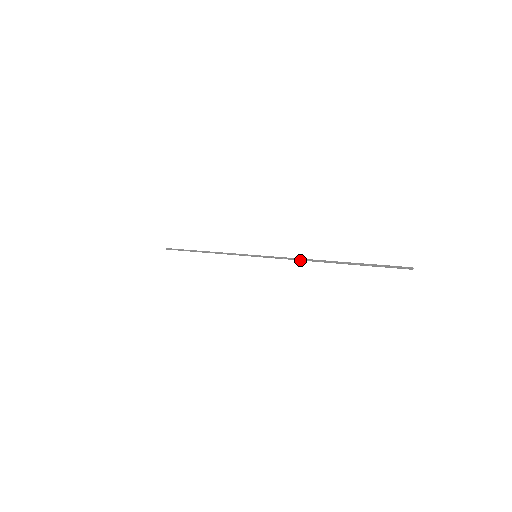
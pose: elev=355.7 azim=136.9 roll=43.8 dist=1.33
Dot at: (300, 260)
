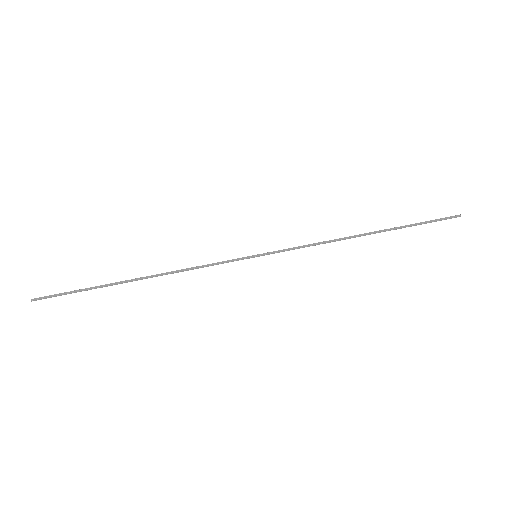
Dot at: occluded
